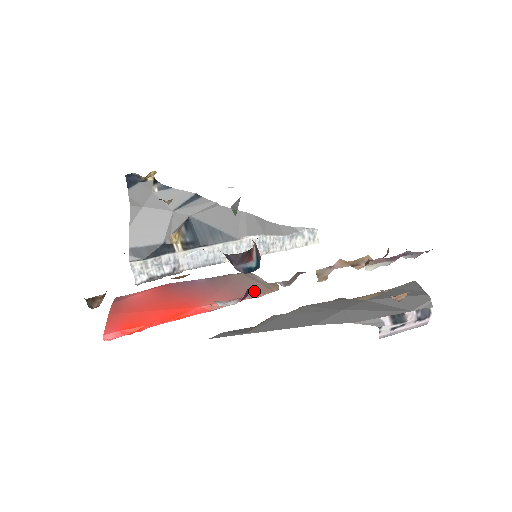
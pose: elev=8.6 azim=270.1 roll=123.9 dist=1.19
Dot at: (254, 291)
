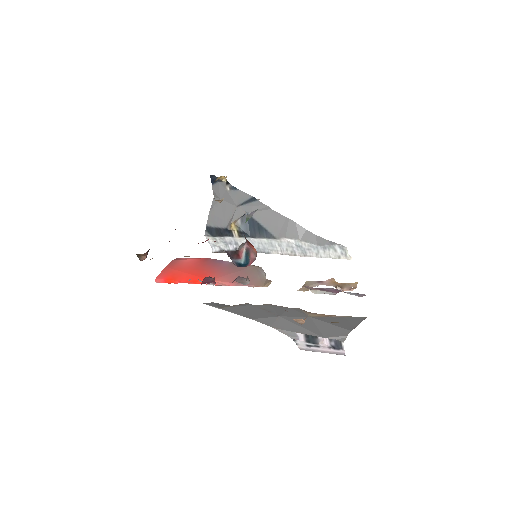
Dot at: (251, 281)
